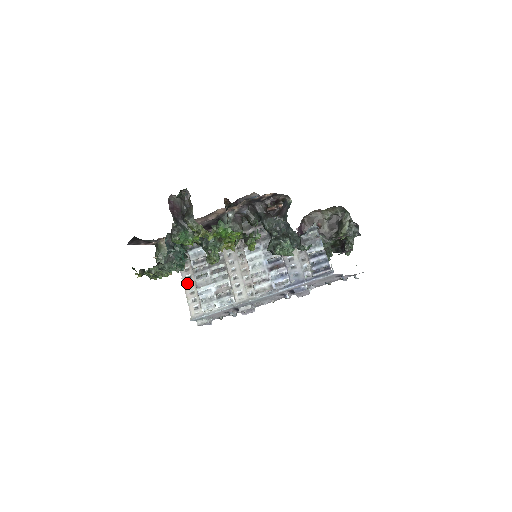
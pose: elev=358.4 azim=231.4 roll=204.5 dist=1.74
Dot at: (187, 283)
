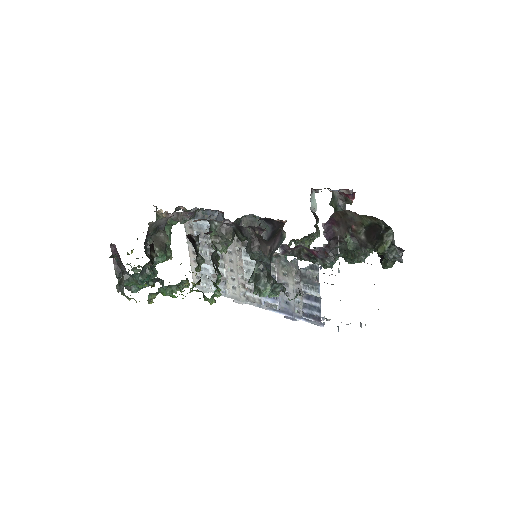
Dot at: (191, 249)
